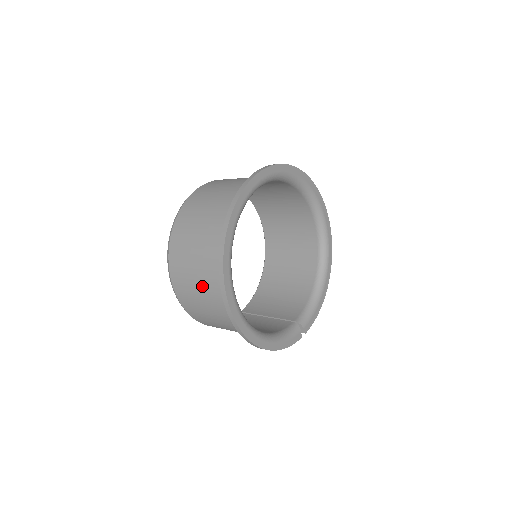
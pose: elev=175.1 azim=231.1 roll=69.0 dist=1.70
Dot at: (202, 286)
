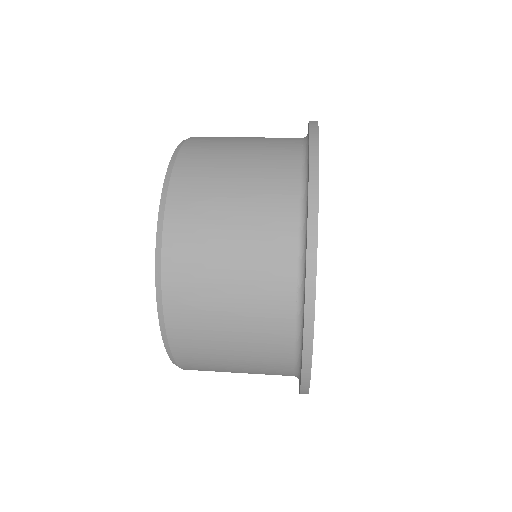
Dot at: (240, 285)
